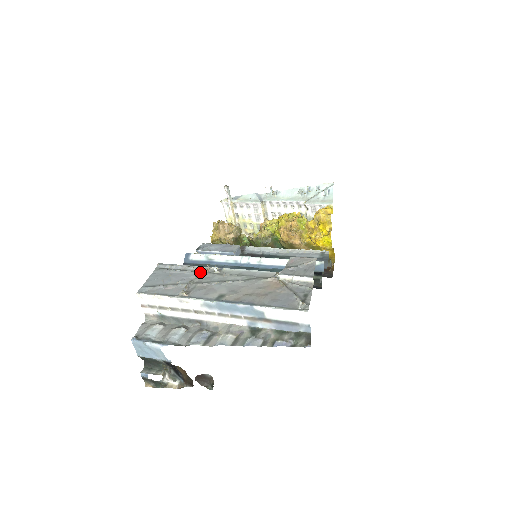
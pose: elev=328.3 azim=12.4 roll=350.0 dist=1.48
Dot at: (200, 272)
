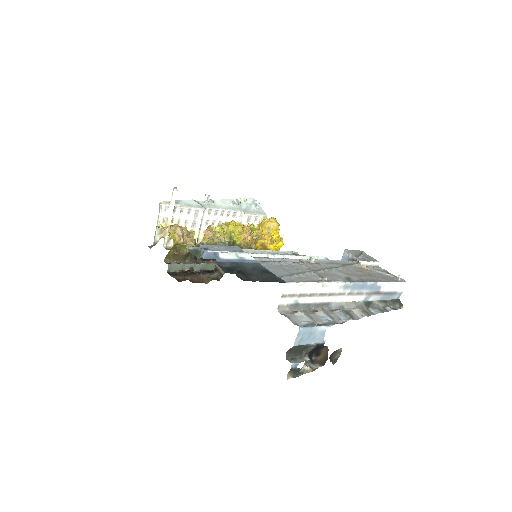
Dot at: (302, 263)
